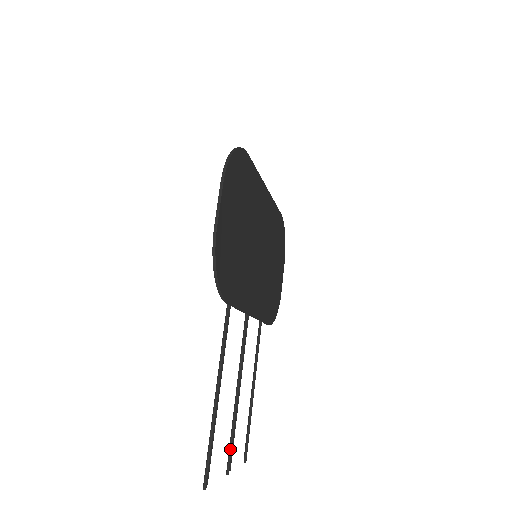
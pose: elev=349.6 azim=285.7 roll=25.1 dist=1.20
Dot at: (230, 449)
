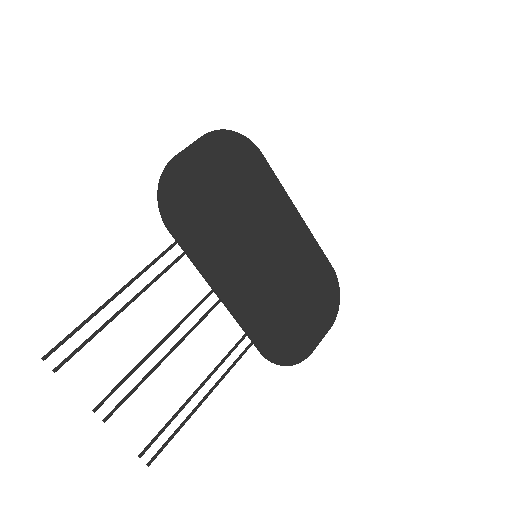
Dot at: (113, 389)
